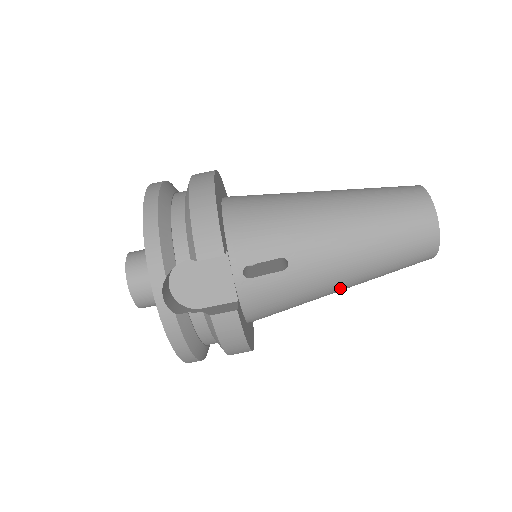
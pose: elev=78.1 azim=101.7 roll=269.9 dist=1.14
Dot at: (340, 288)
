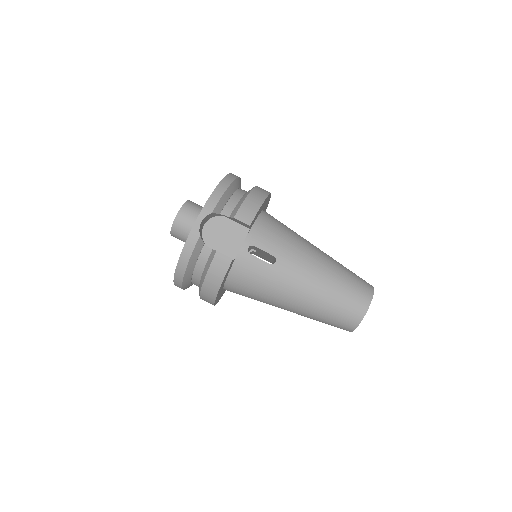
Dot at: (290, 304)
